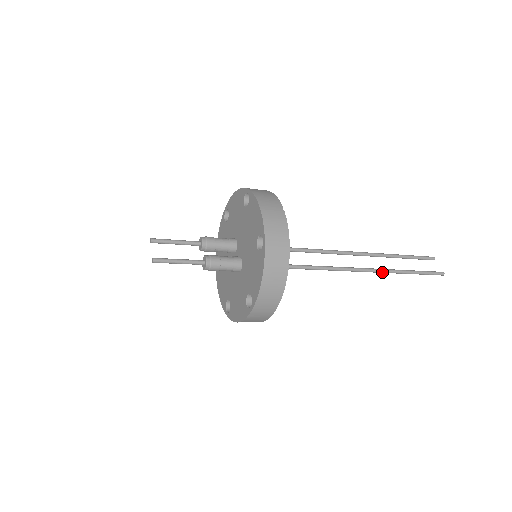
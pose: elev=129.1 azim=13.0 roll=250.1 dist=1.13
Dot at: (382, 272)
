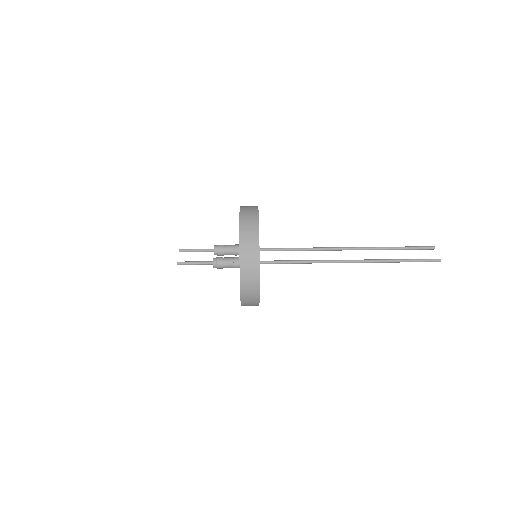
Dot at: (371, 262)
